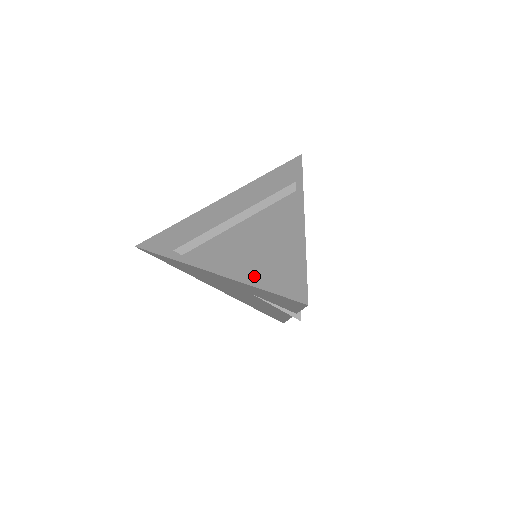
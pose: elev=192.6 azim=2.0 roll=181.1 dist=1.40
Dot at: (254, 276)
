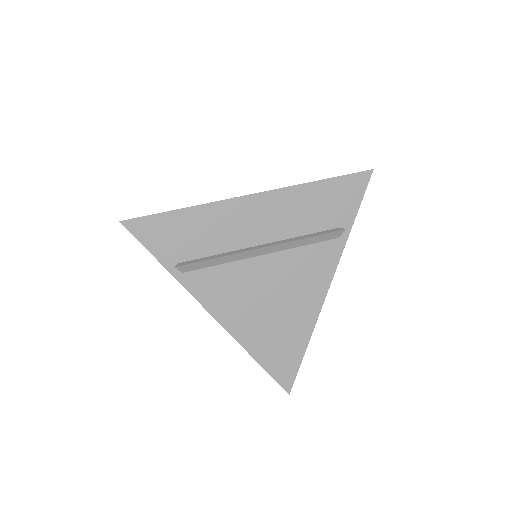
Dot at: (254, 343)
